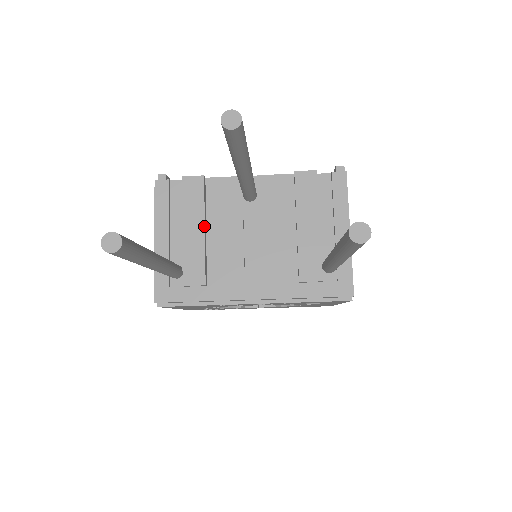
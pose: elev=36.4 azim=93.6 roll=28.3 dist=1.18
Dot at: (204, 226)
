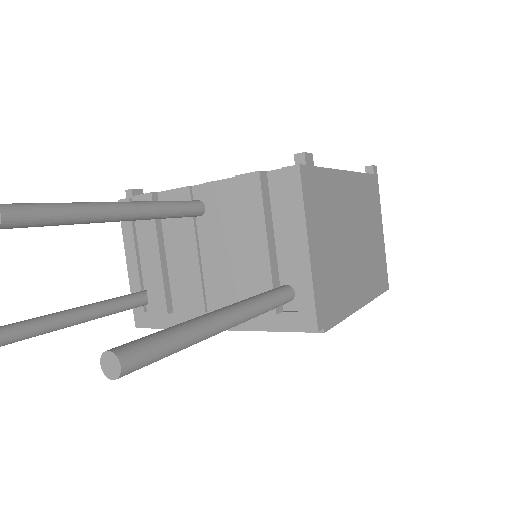
Dot at: (158, 250)
